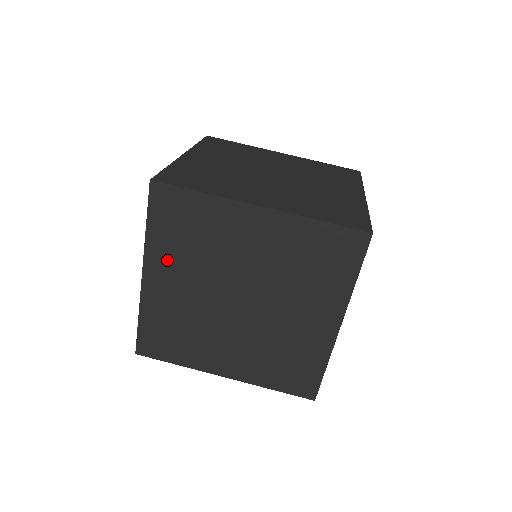
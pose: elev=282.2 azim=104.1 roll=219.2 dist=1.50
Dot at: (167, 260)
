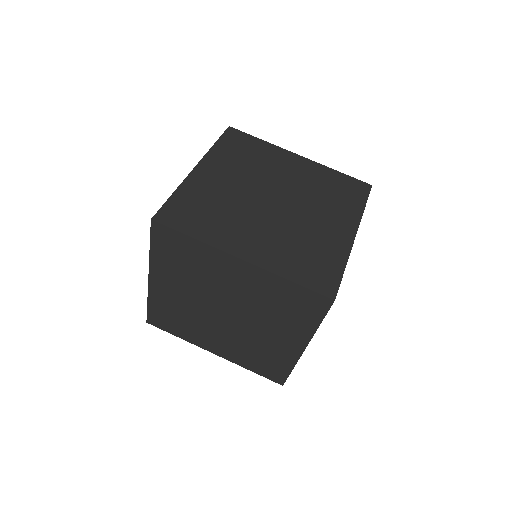
Dot at: (167, 274)
